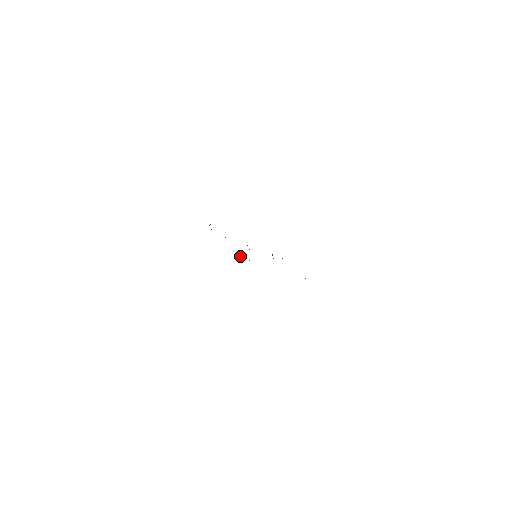
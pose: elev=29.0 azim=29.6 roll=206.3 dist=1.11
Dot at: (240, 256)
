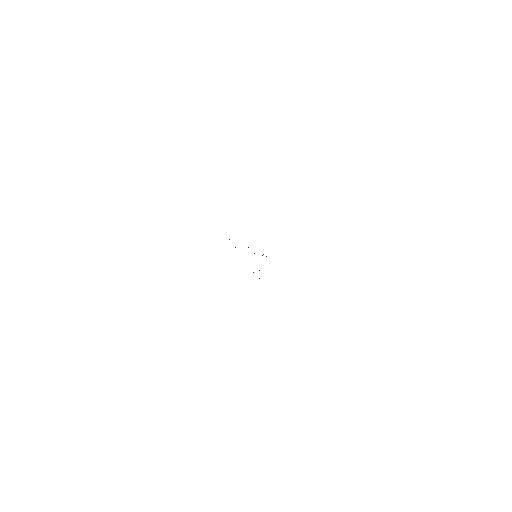
Dot at: (248, 247)
